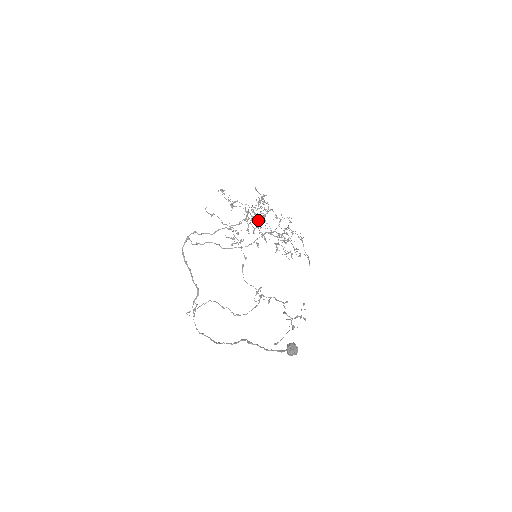
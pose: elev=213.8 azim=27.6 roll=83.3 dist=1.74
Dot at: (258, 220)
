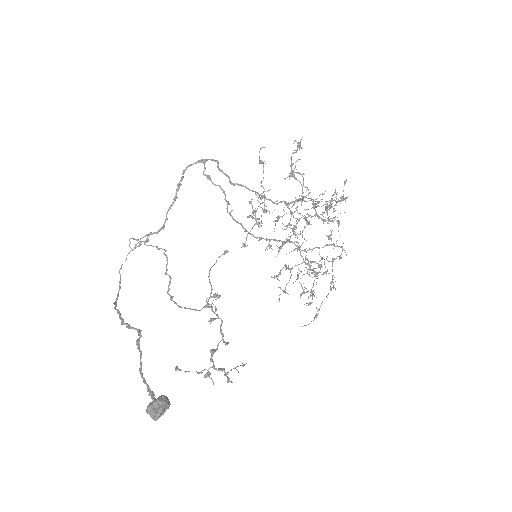
Dot at: (299, 219)
